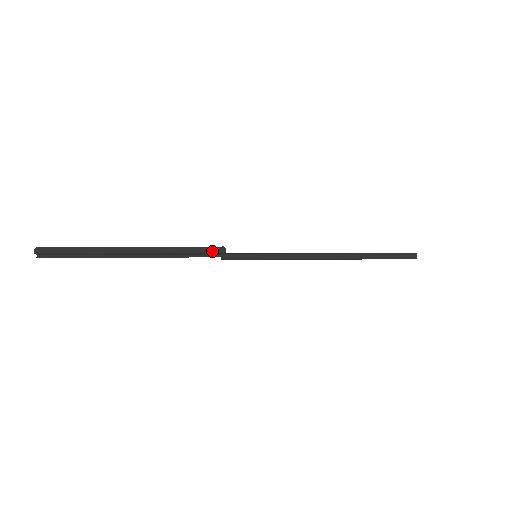
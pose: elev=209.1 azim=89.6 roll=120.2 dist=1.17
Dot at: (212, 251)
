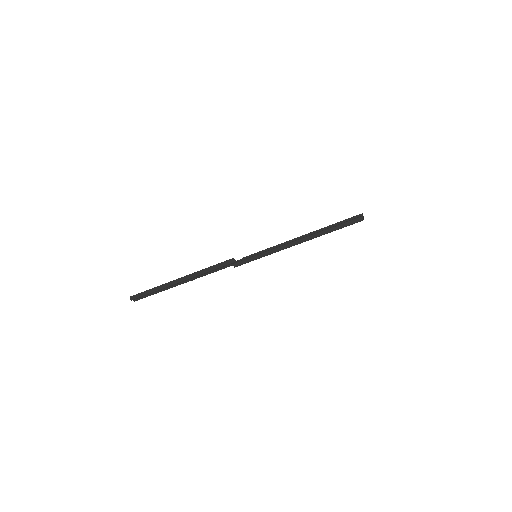
Dot at: (227, 264)
